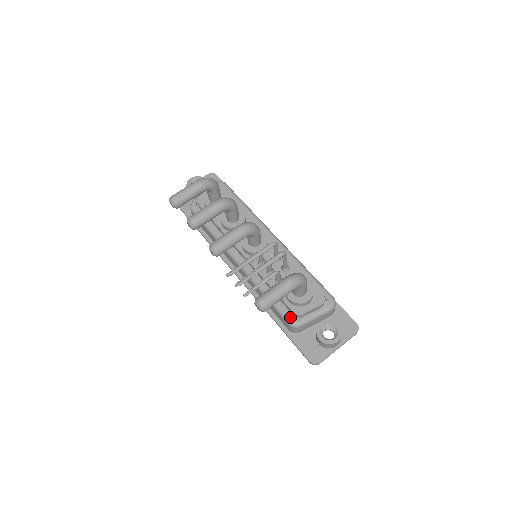
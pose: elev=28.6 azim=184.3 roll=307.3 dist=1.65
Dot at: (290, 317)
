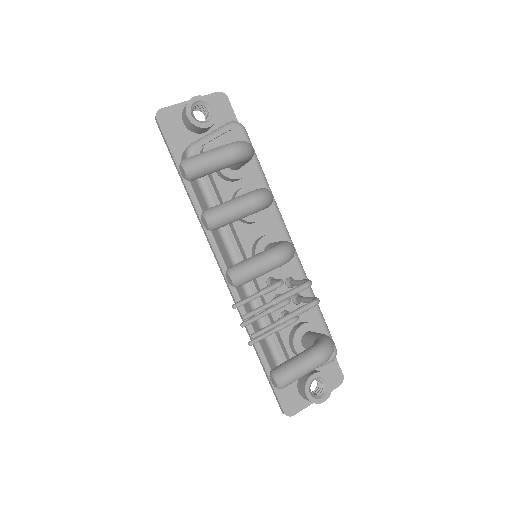
Dot at: occluded
